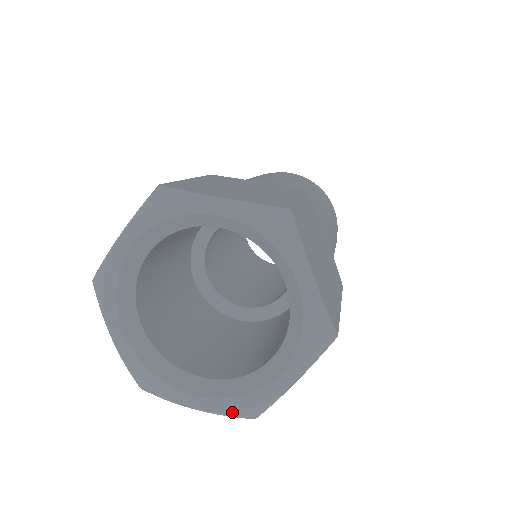
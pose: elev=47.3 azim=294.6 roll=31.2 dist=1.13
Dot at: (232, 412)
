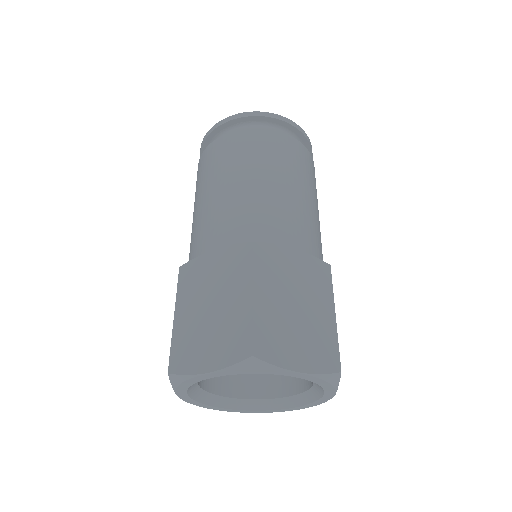
Dot at: (248, 412)
